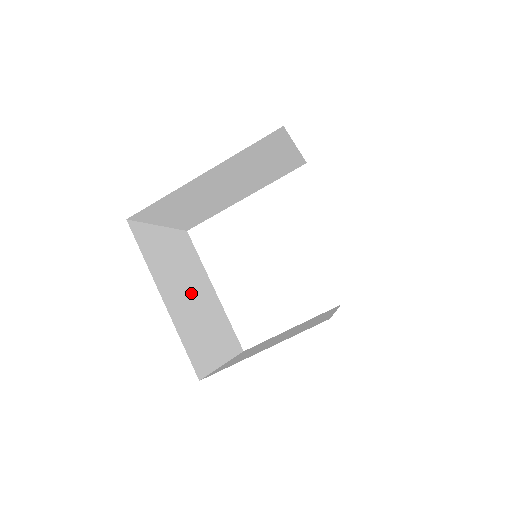
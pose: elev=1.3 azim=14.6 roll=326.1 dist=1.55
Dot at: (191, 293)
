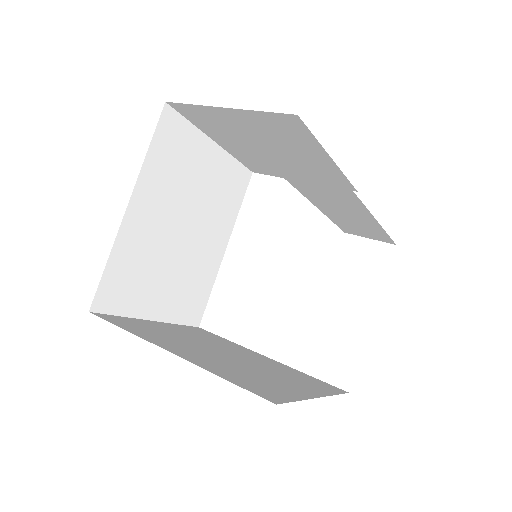
Dot at: (224, 354)
